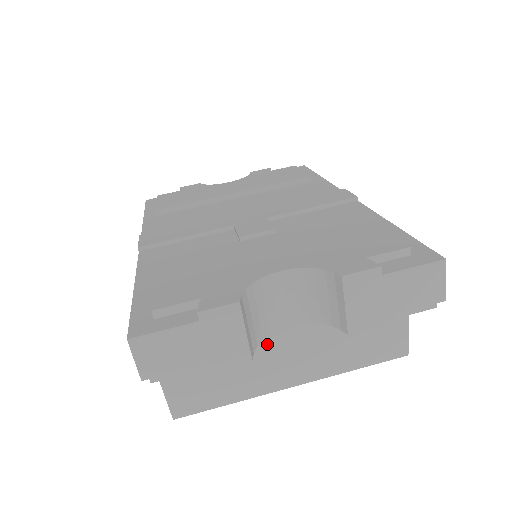
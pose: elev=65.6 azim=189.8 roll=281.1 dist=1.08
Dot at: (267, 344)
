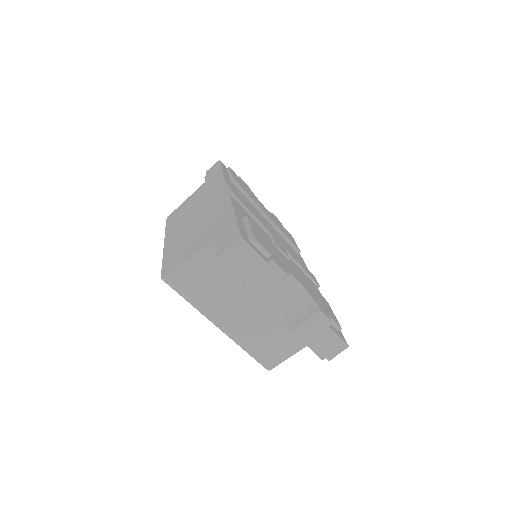
Dot at: (243, 299)
